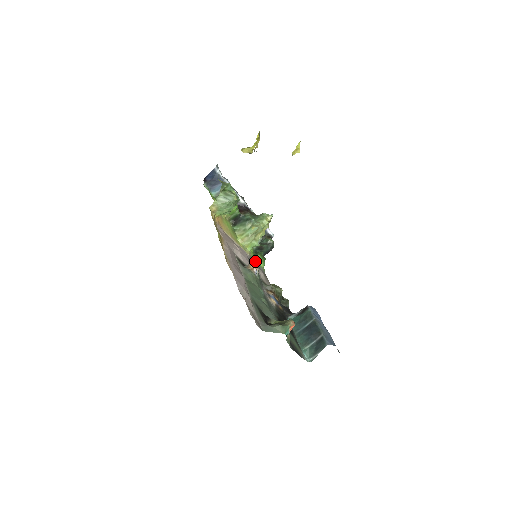
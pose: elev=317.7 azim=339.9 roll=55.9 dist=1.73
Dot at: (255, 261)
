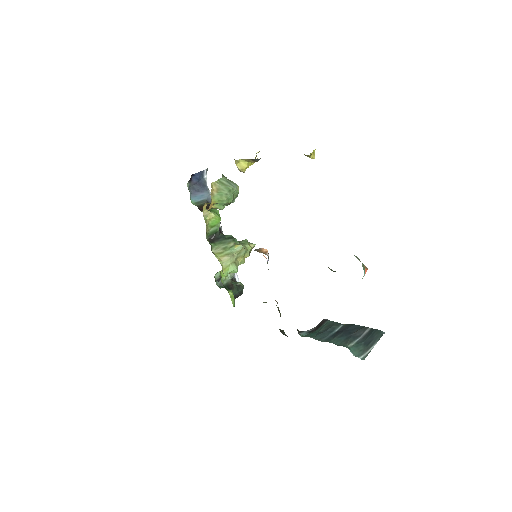
Dot at: occluded
